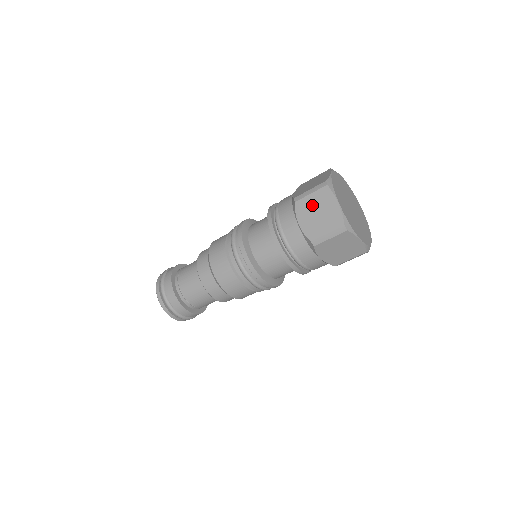
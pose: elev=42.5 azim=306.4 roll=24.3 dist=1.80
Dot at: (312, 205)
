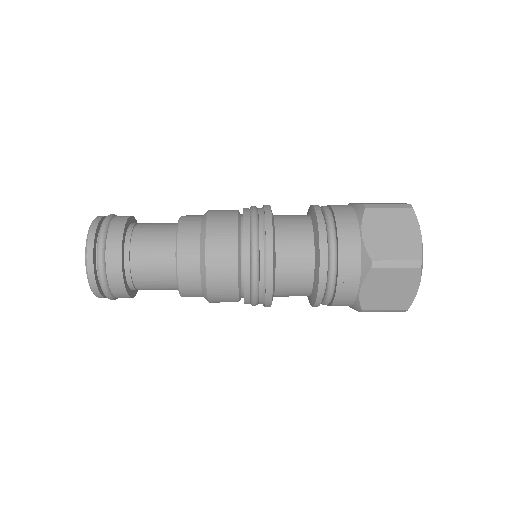
Dot at: occluded
